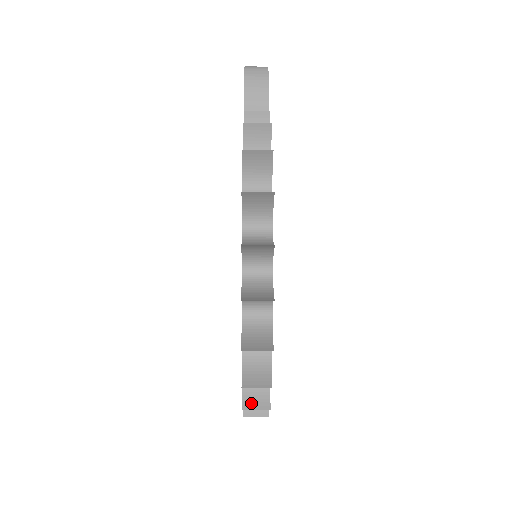
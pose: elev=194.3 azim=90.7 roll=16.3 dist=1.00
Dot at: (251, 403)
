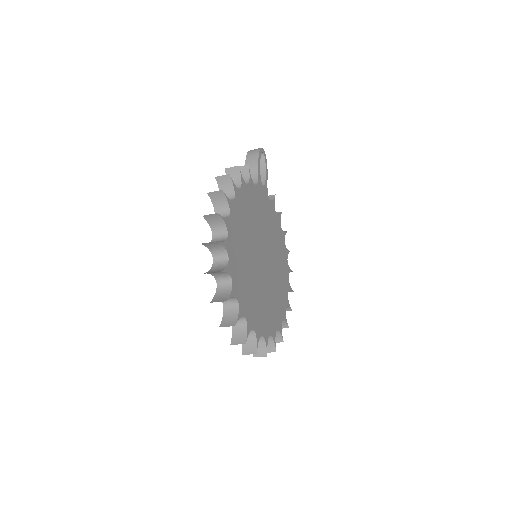
Dot at: (225, 324)
